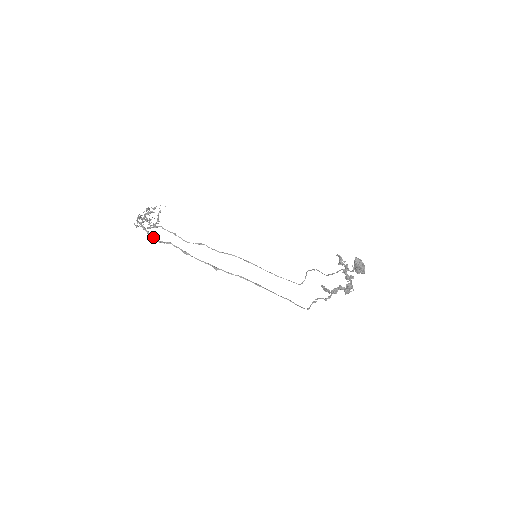
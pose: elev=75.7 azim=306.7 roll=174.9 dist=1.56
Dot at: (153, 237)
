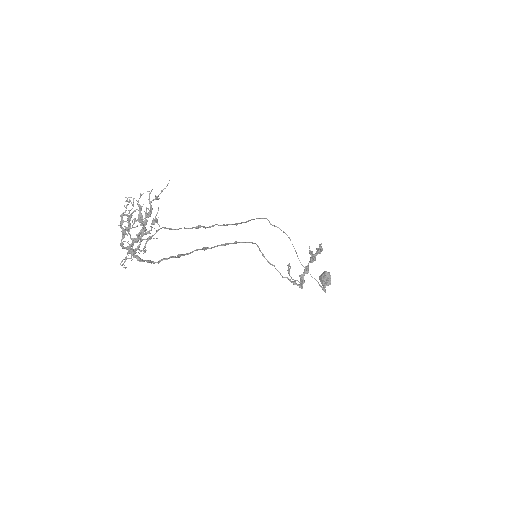
Dot at: occluded
